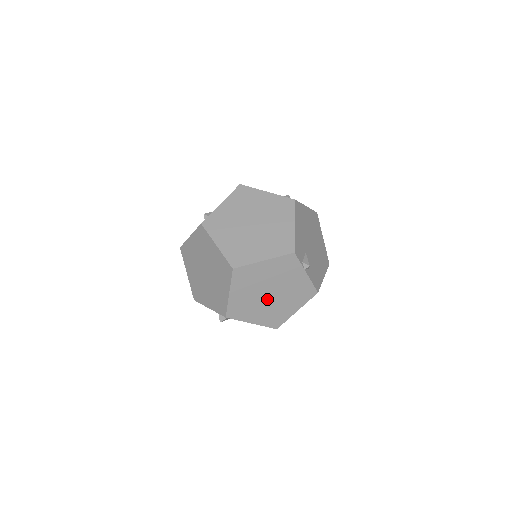
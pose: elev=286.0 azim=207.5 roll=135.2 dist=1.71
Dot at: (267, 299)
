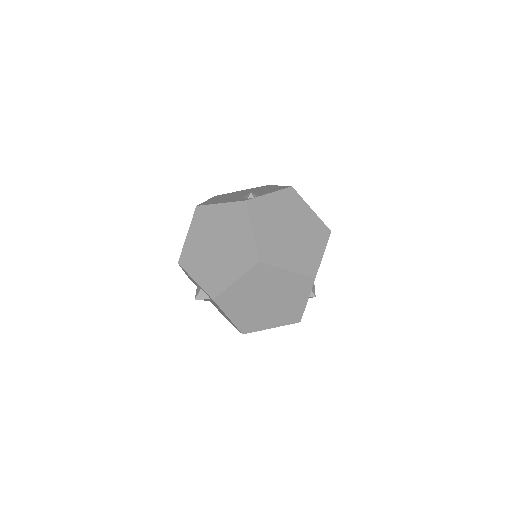
Dot at: (260, 304)
